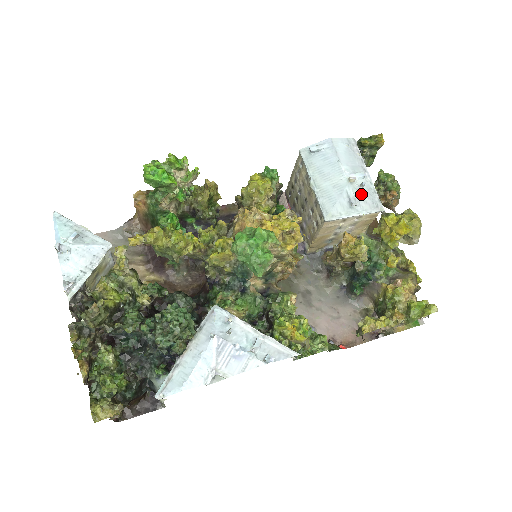
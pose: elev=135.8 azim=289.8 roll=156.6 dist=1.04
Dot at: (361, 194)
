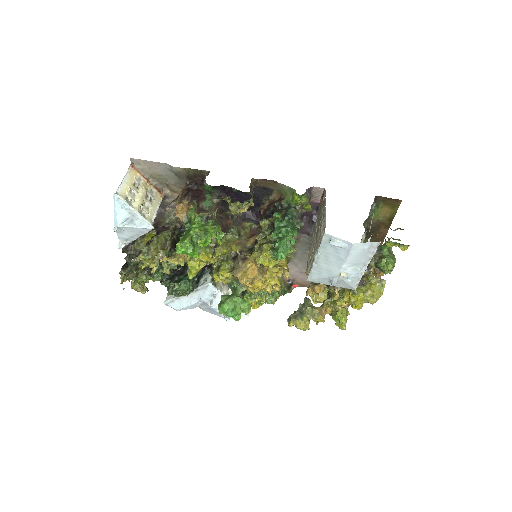
Dot at: (344, 281)
